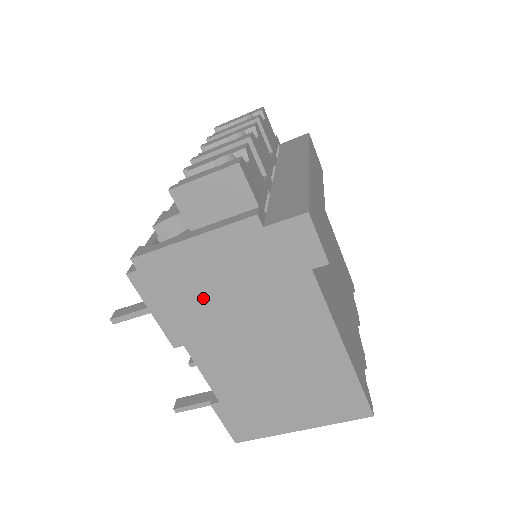
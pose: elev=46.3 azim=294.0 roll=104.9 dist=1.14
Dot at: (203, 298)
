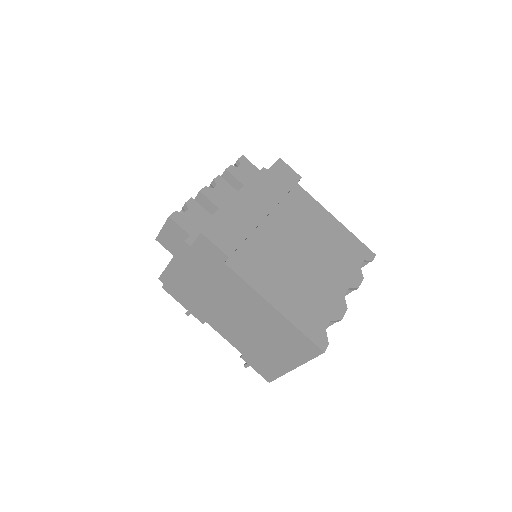
Dot at: (195, 292)
